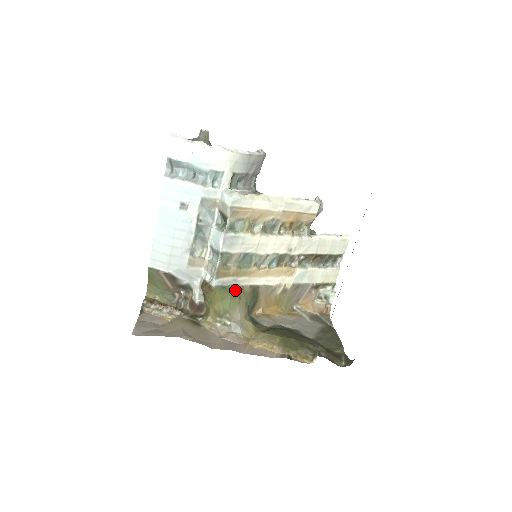
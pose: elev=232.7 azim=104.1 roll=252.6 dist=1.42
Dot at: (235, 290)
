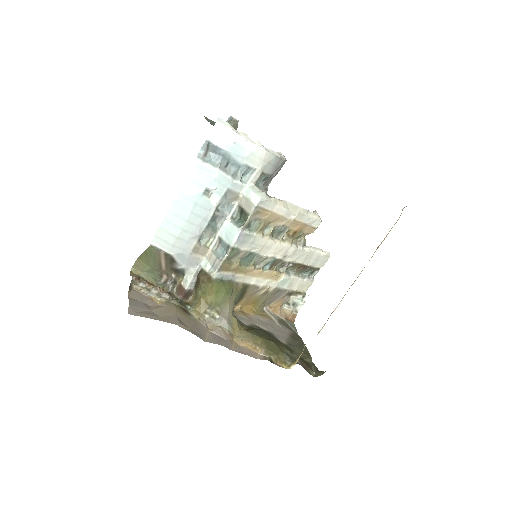
Dot at: (230, 285)
